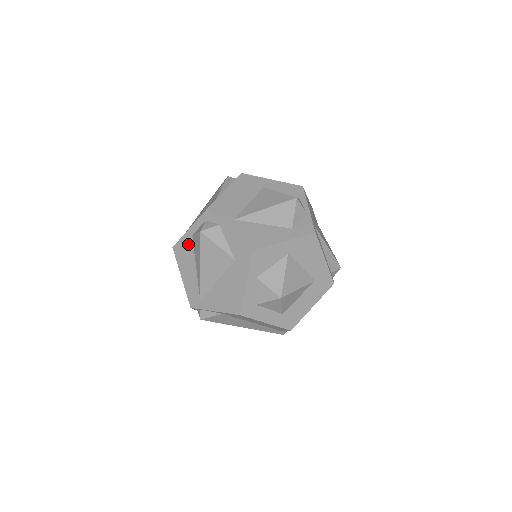
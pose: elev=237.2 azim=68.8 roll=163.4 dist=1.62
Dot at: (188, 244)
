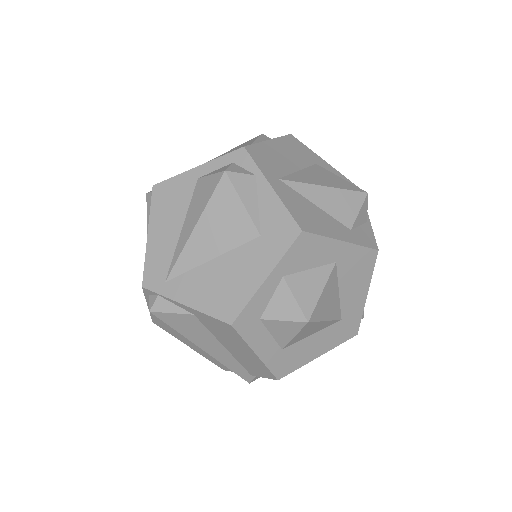
Dot at: (184, 188)
